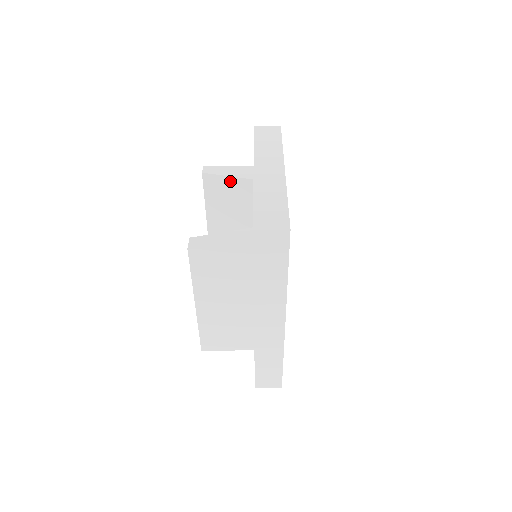
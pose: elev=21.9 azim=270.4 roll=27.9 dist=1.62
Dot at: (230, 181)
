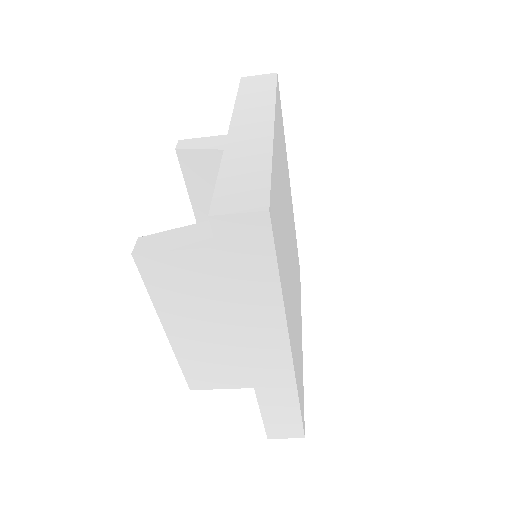
Dot at: (212, 156)
